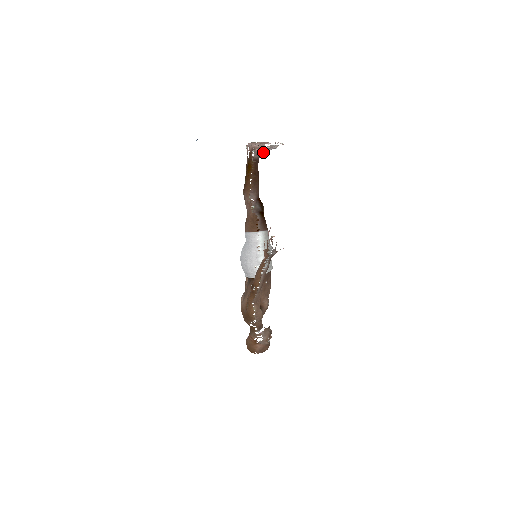
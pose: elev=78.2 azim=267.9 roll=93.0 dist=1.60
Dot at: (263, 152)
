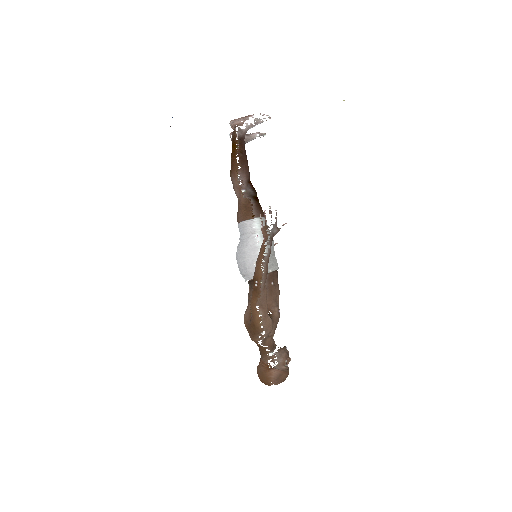
Dot at: (250, 140)
